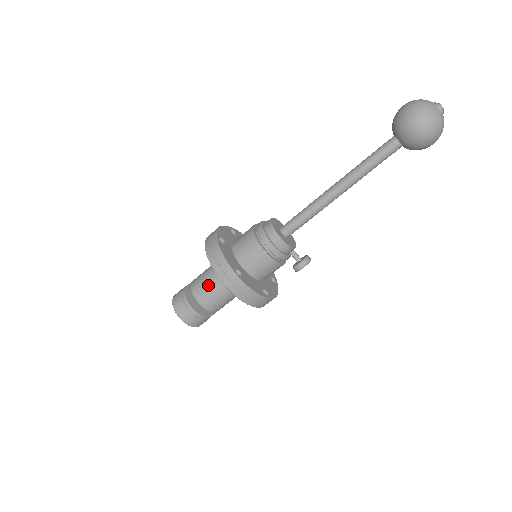
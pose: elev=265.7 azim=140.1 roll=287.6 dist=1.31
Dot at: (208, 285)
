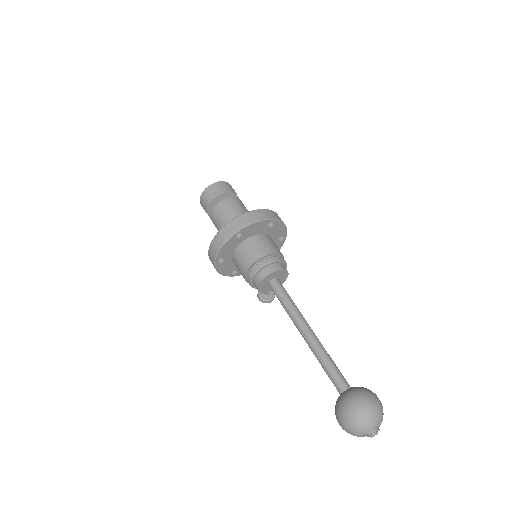
Dot at: (220, 223)
